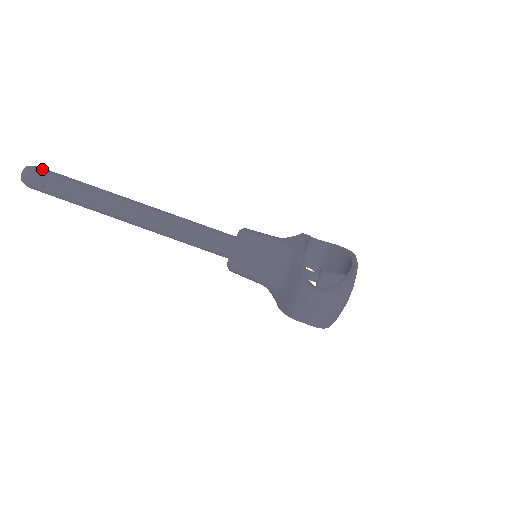
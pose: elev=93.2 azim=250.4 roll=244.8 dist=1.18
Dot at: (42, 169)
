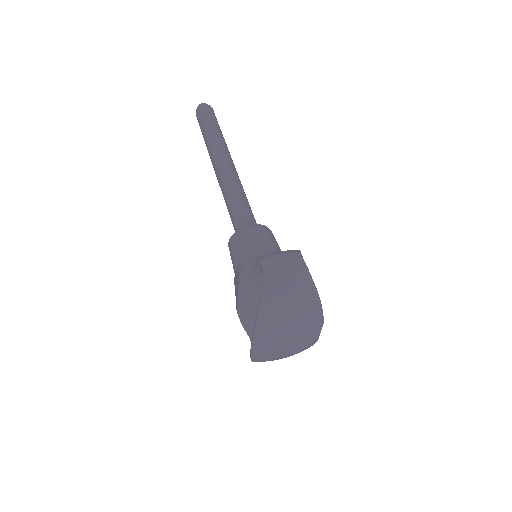
Dot at: occluded
